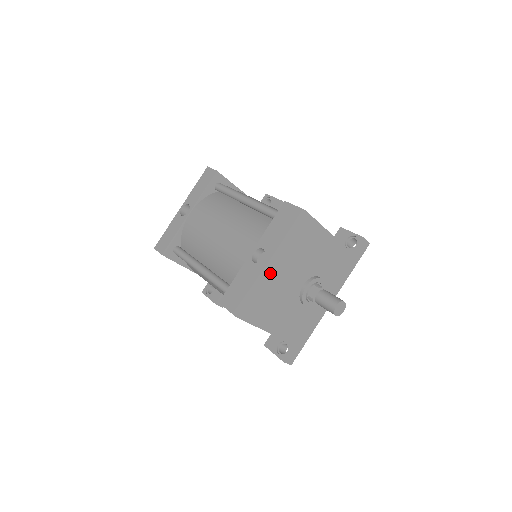
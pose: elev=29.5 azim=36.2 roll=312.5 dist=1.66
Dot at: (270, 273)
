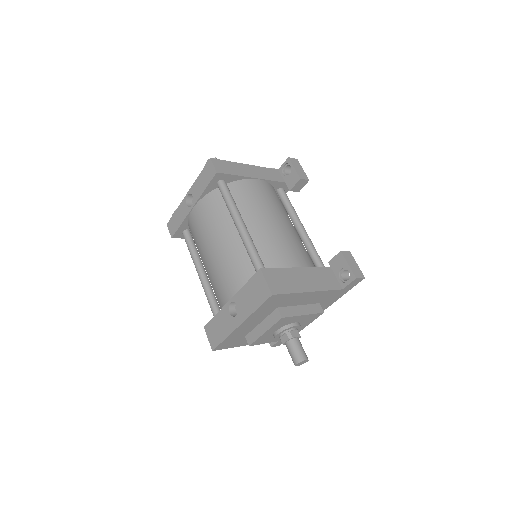
Dot at: (241, 328)
